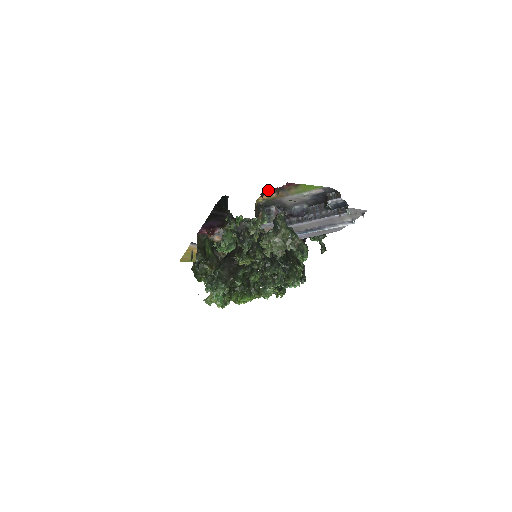
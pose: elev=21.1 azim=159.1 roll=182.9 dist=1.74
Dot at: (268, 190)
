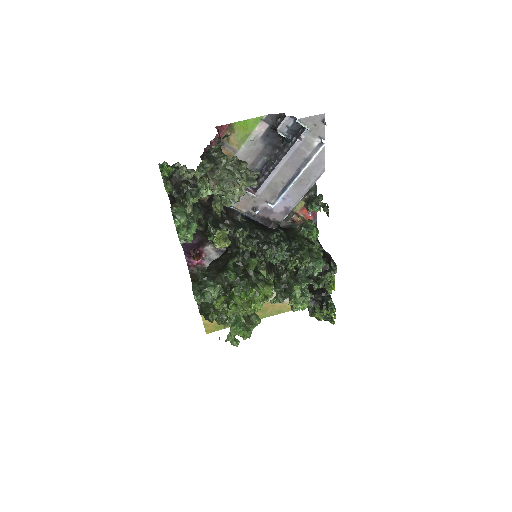
Dot at: occluded
